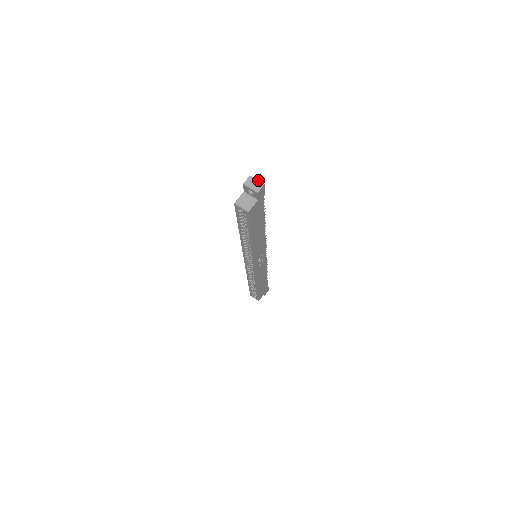
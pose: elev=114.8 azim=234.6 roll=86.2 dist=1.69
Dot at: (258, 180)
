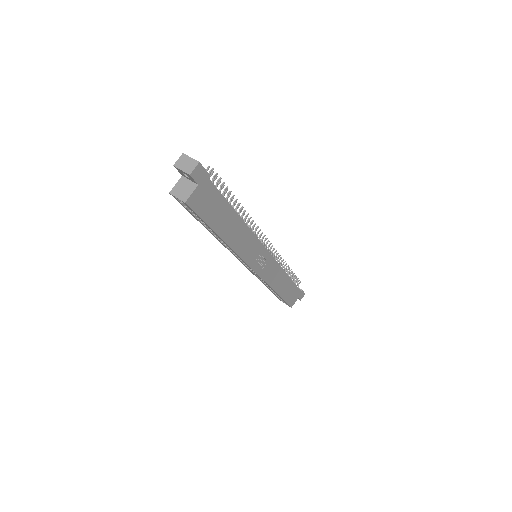
Dot at: (192, 158)
